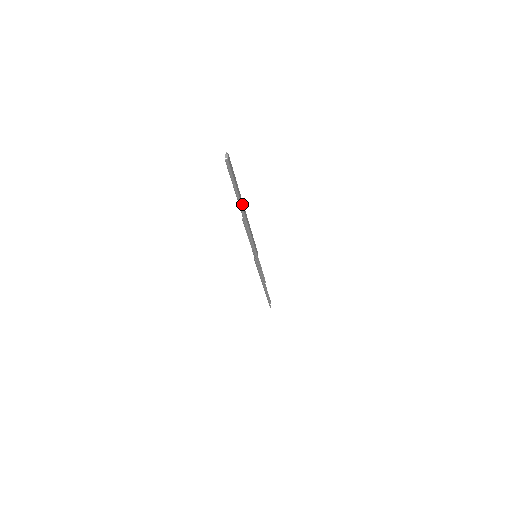
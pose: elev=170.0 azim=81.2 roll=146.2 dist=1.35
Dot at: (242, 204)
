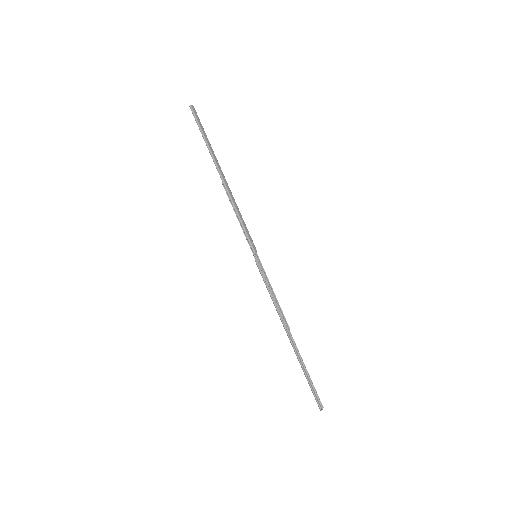
Dot at: (216, 162)
